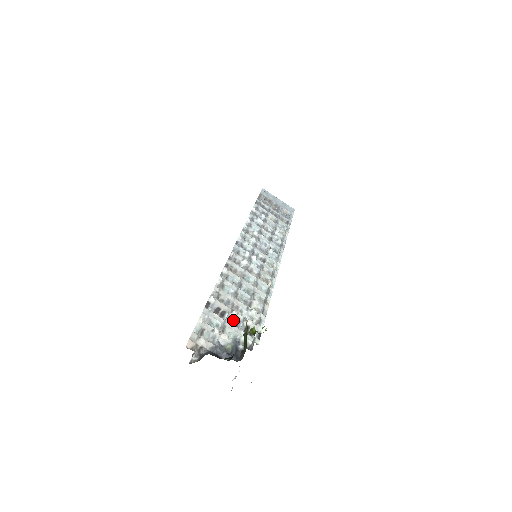
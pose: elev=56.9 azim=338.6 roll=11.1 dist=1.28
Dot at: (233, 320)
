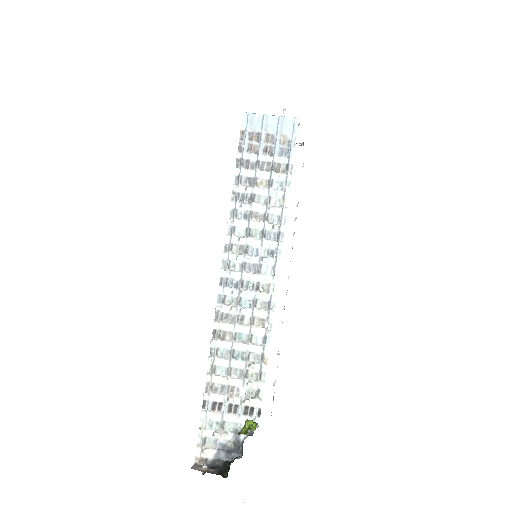
Dot at: (231, 407)
